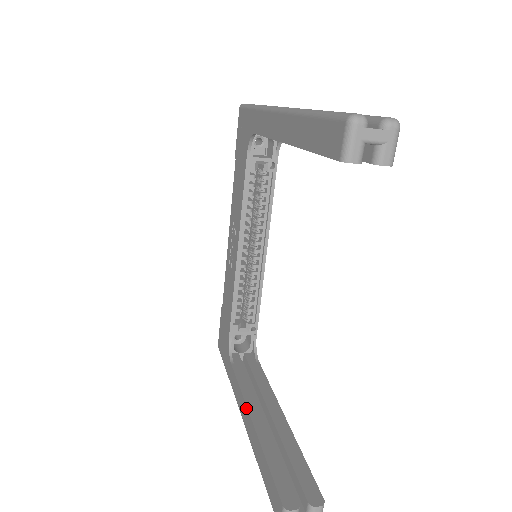
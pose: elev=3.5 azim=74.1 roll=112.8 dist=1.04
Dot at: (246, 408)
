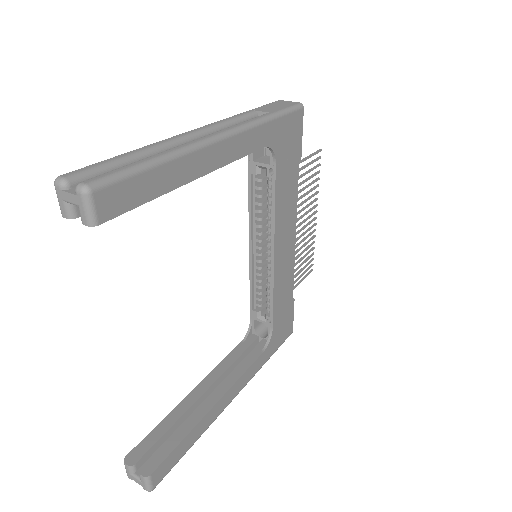
Dot at: (202, 381)
